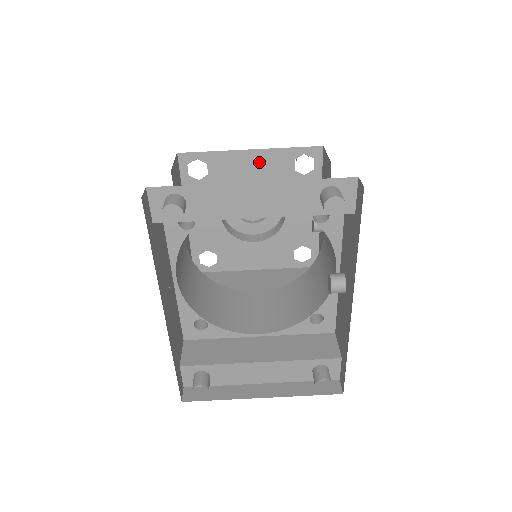
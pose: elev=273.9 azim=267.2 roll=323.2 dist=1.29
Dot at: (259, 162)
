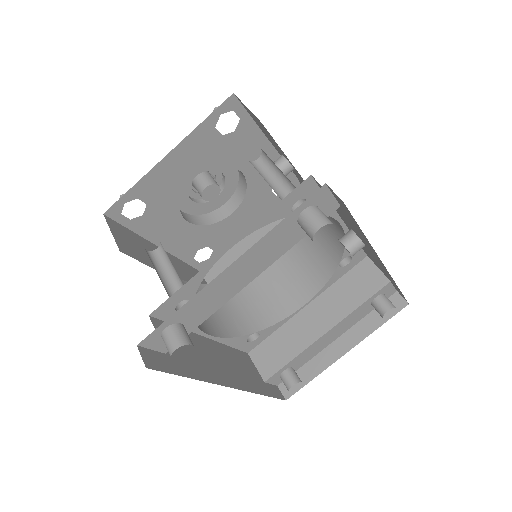
Dot at: (184, 157)
